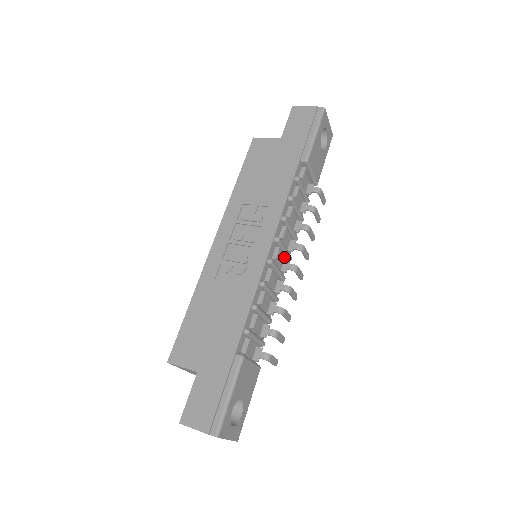
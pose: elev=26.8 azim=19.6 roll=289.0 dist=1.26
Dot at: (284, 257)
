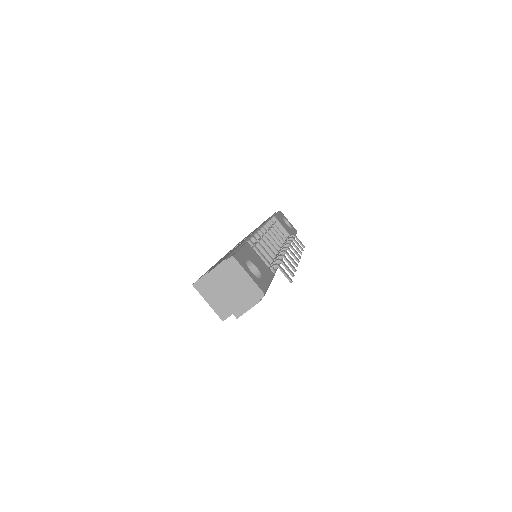
Dot at: occluded
